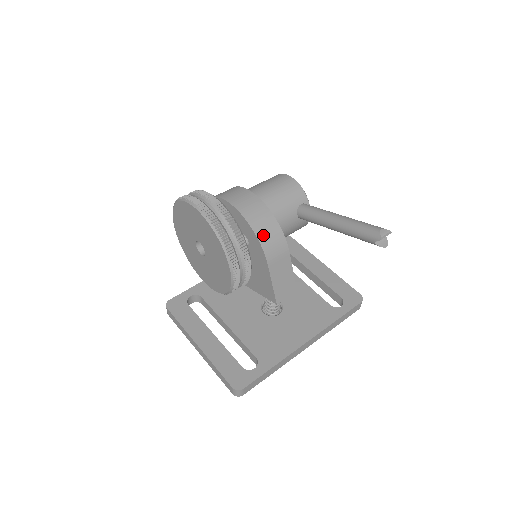
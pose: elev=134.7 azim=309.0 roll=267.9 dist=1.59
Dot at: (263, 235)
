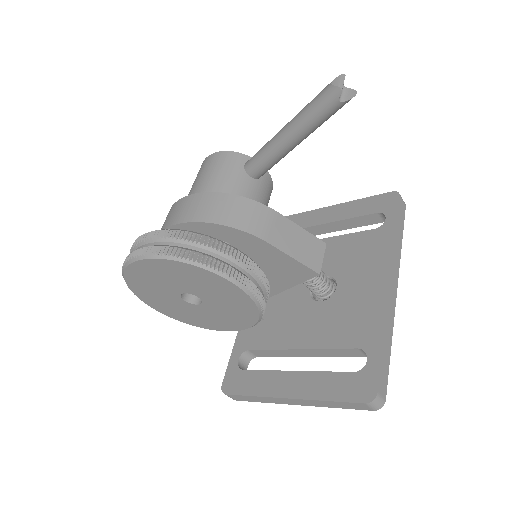
Dot at: (231, 219)
